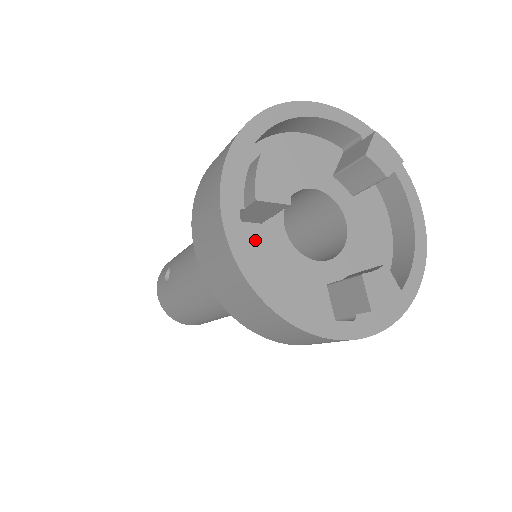
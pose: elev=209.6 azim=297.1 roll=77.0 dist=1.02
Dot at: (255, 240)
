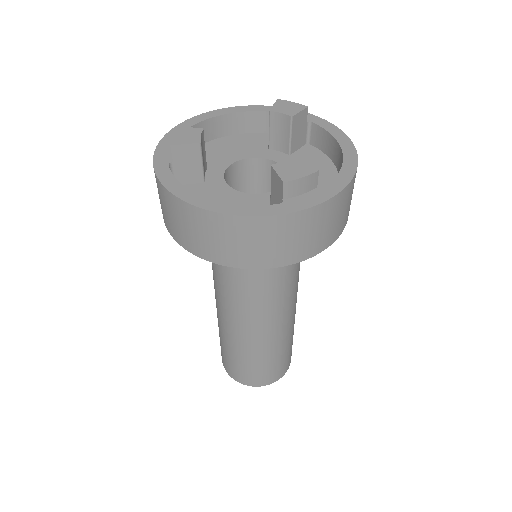
Dot at: (199, 192)
